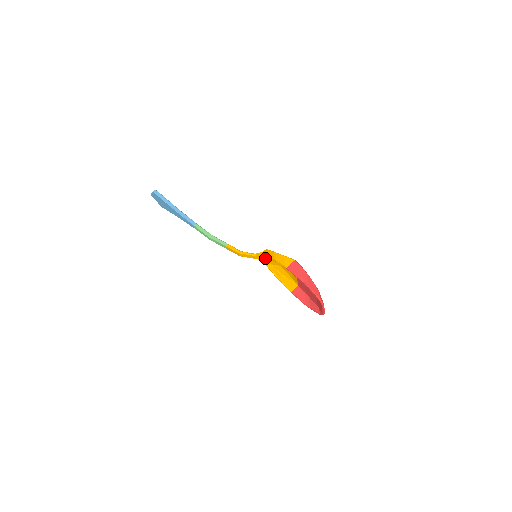
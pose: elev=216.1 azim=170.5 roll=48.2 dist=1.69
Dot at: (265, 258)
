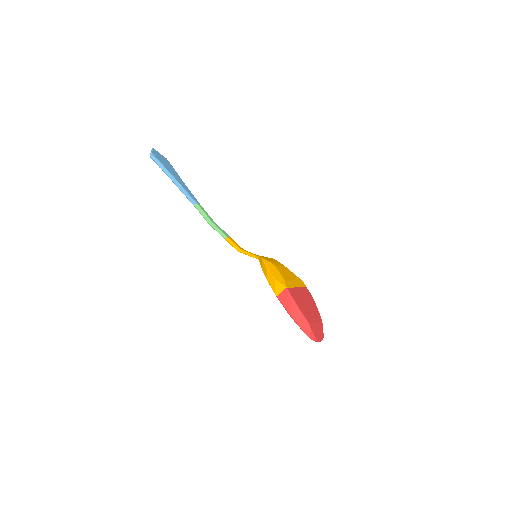
Dot at: occluded
